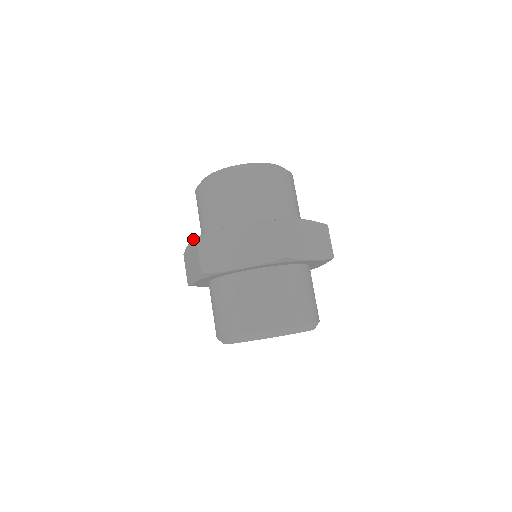
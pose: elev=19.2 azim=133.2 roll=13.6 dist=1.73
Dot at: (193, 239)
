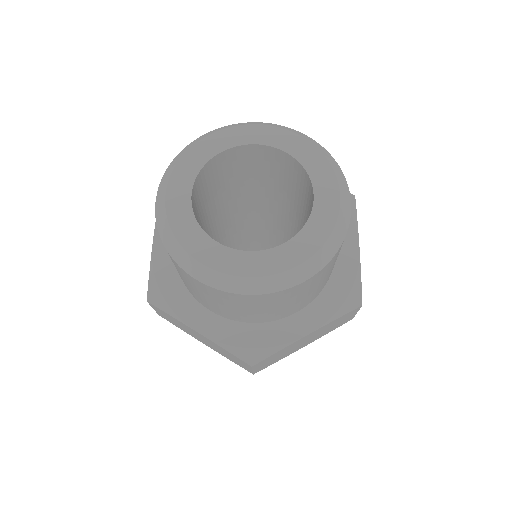
Dot at: occluded
